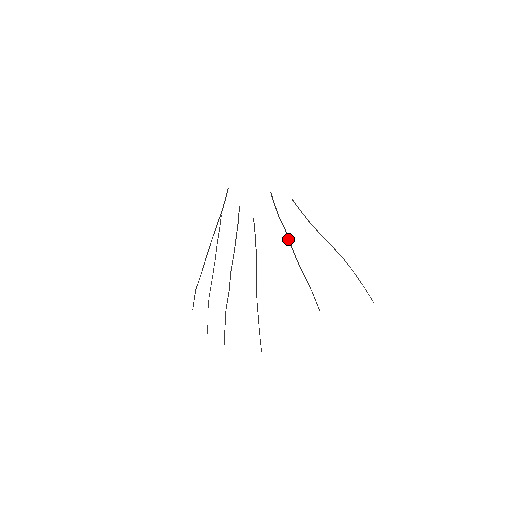
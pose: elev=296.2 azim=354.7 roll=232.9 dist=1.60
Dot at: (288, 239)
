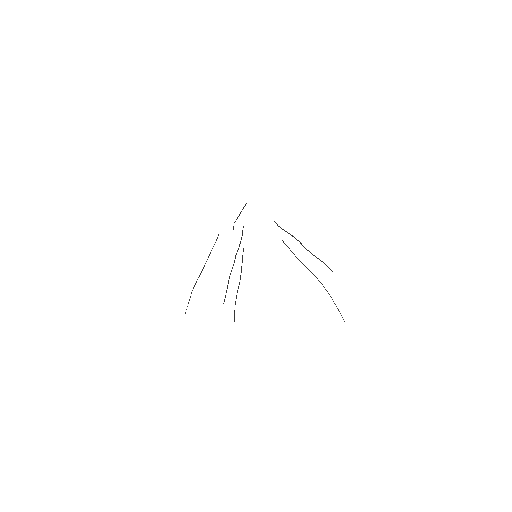
Dot at: (296, 239)
